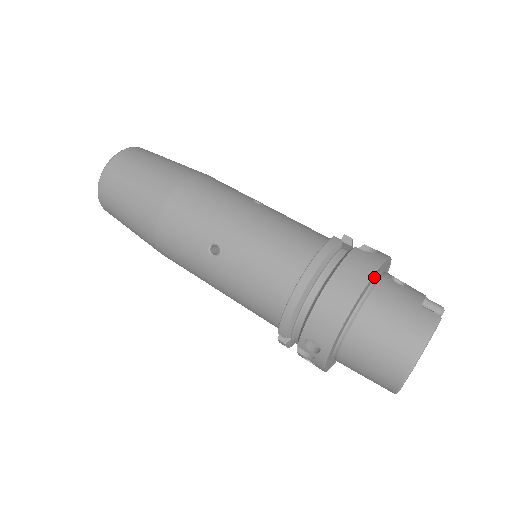
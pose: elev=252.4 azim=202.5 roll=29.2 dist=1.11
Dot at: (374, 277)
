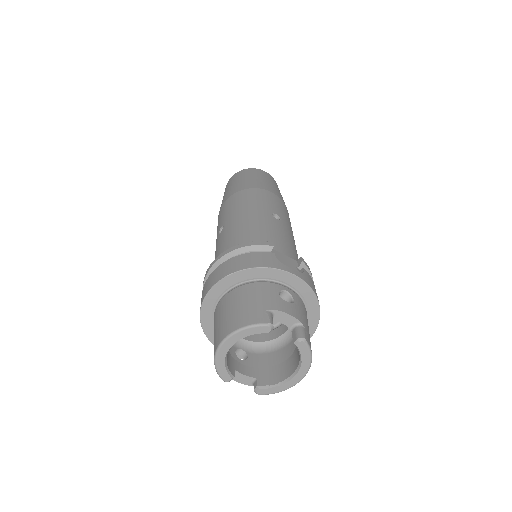
Dot at: (261, 275)
